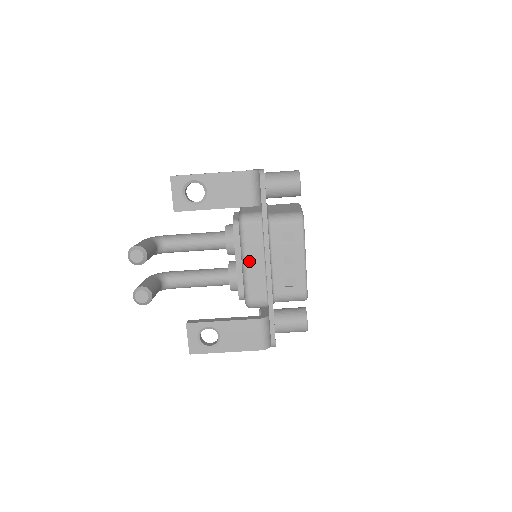
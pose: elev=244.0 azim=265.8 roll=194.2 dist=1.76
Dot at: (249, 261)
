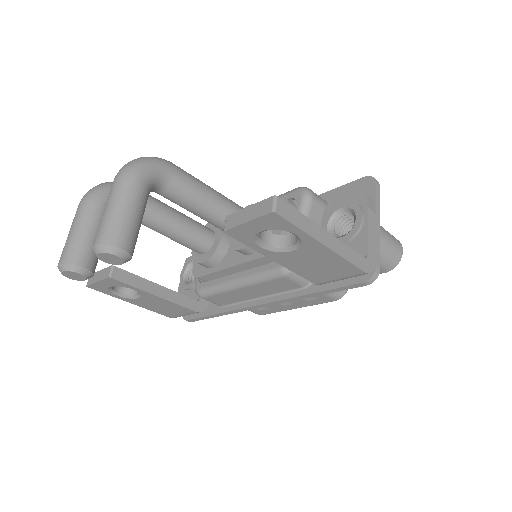
Dot at: (246, 289)
